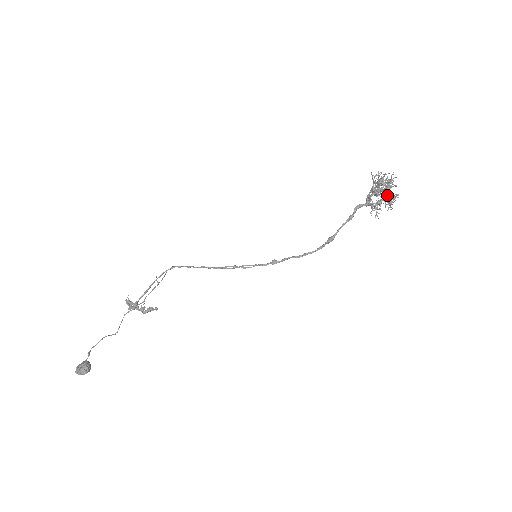
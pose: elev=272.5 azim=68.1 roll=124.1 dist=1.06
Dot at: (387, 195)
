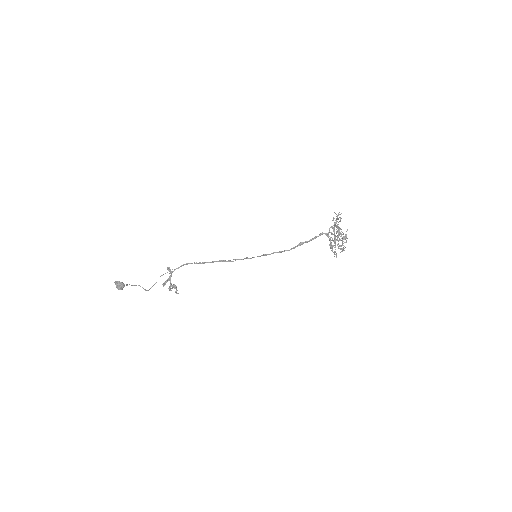
Dot at: (338, 227)
